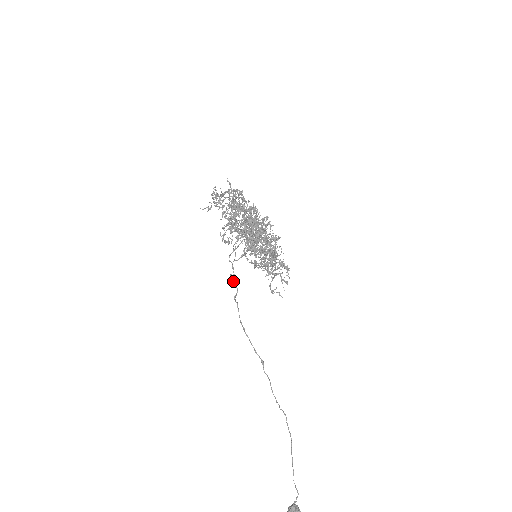
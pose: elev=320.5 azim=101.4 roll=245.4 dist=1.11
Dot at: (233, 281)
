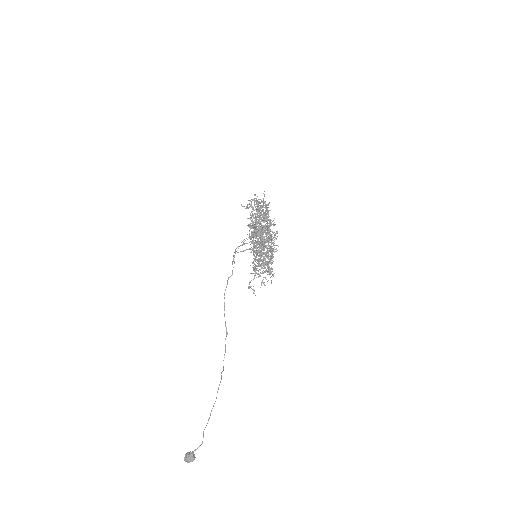
Dot at: occluded
